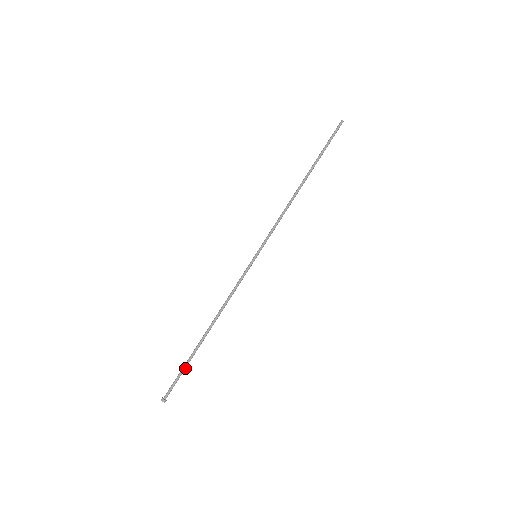
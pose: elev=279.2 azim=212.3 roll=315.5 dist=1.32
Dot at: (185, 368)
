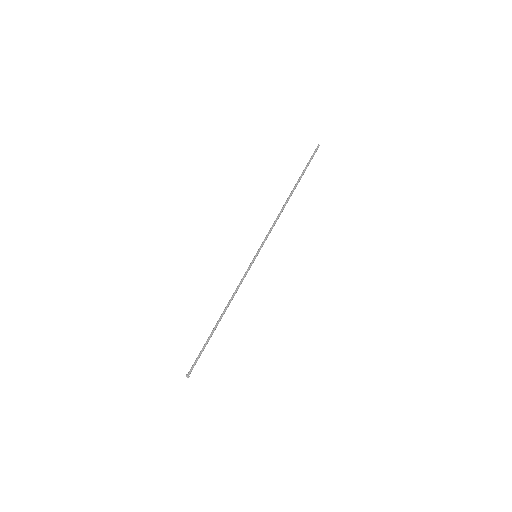
Dot at: (203, 349)
